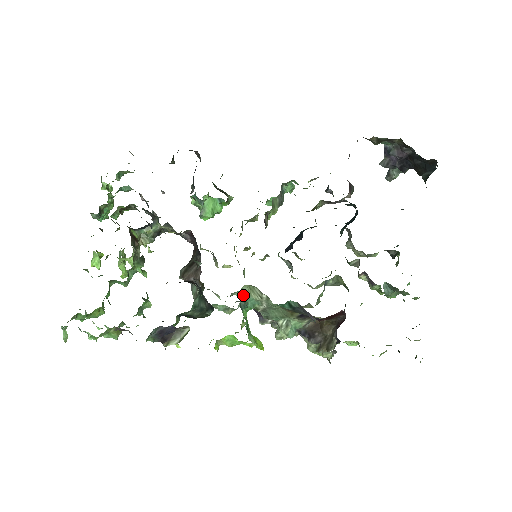
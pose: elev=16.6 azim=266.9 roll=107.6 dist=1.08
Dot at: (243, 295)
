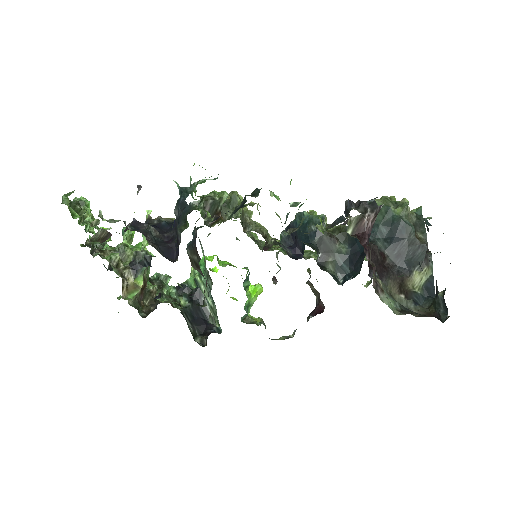
Dot at: (243, 317)
